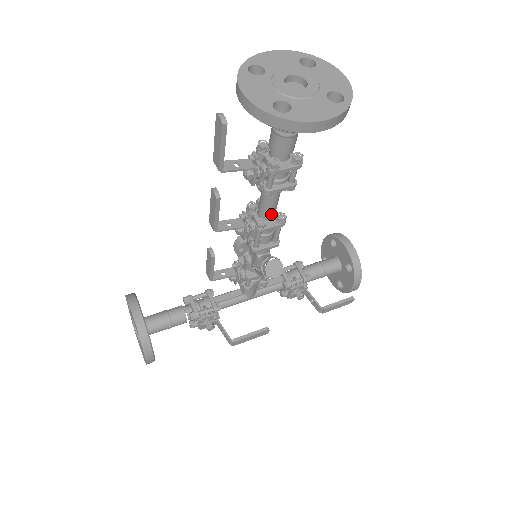
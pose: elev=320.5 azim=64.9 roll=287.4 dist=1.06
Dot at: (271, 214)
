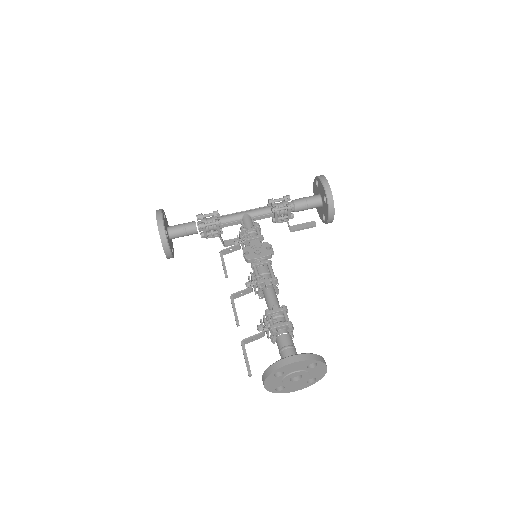
Dot at: occluded
